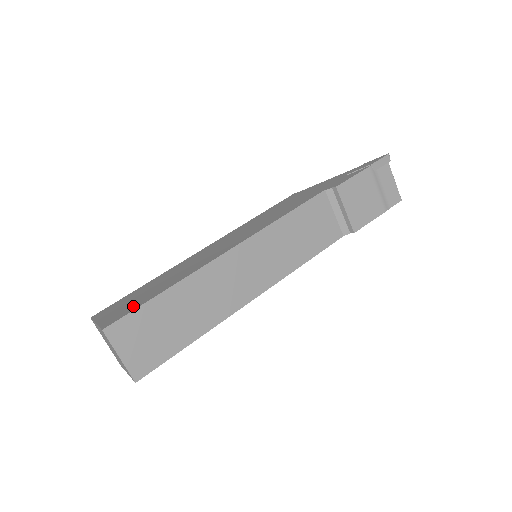
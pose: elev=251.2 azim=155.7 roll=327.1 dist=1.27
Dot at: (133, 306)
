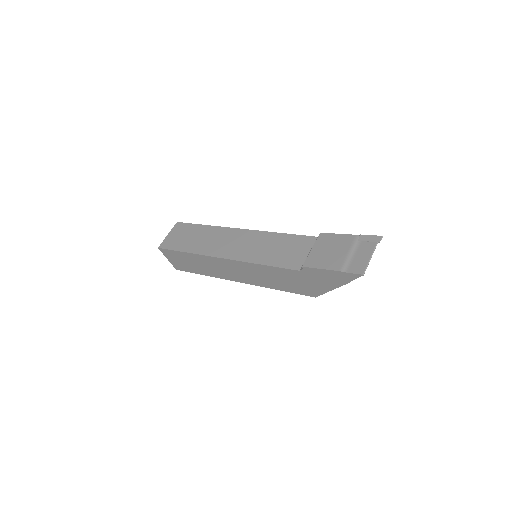
Dot at: occluded
